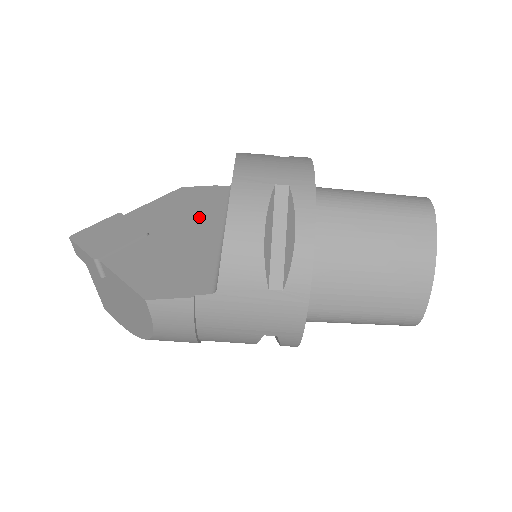
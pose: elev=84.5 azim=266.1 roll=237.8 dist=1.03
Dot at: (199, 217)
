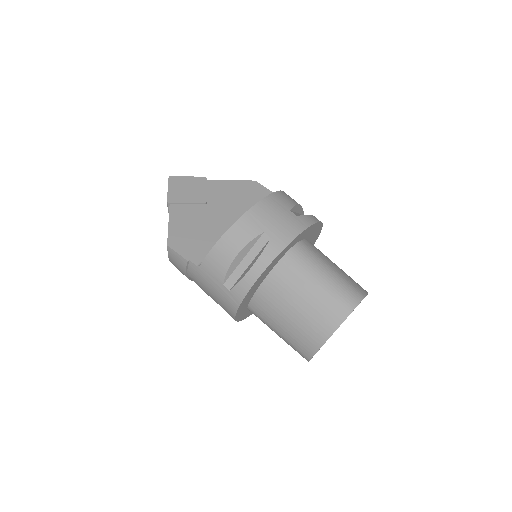
Dot at: (241, 211)
